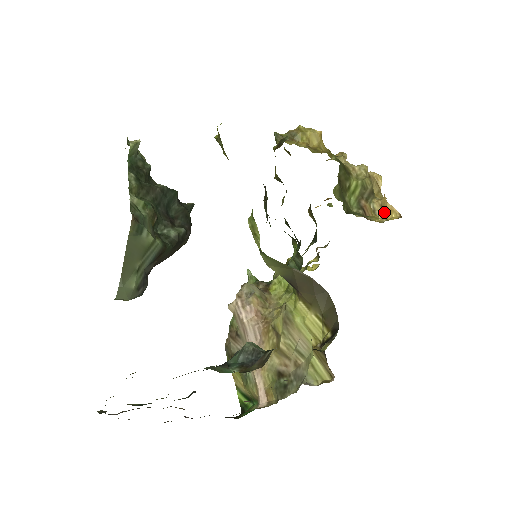
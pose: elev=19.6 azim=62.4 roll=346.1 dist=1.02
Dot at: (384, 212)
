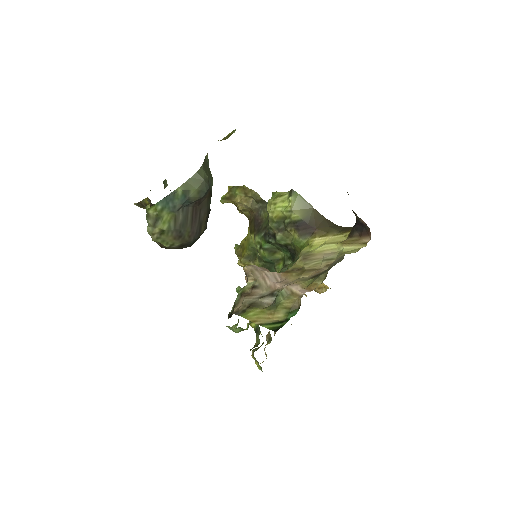
Dot at: (322, 288)
